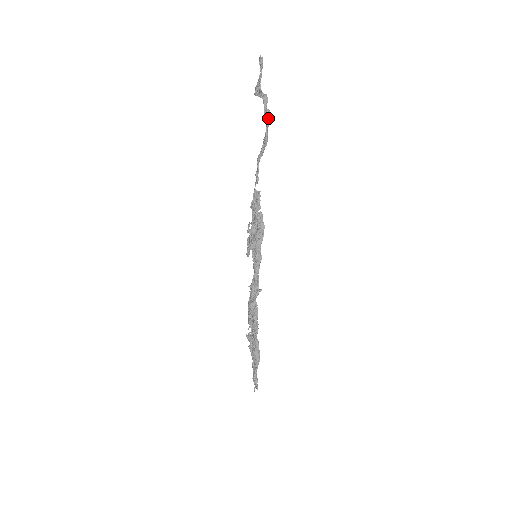
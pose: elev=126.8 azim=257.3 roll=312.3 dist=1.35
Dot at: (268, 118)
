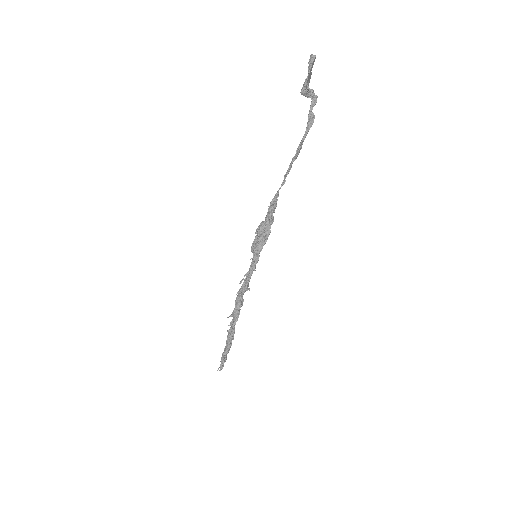
Dot at: (311, 123)
